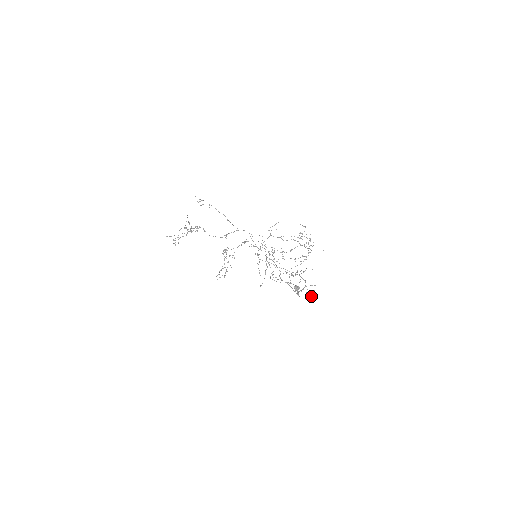
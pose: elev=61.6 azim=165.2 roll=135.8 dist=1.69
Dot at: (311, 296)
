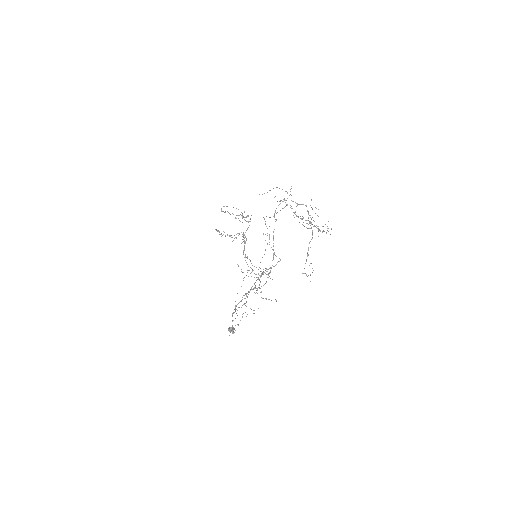
Dot at: occluded
